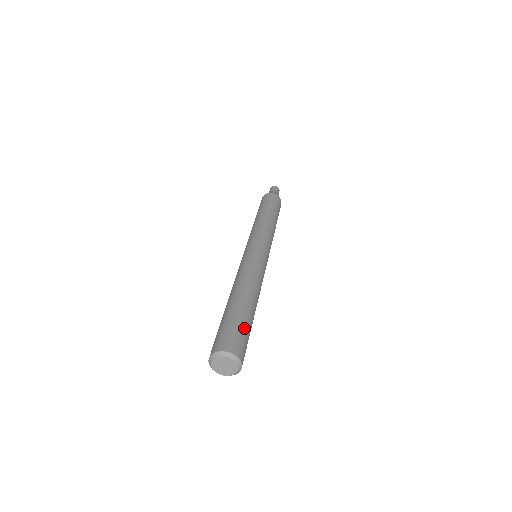
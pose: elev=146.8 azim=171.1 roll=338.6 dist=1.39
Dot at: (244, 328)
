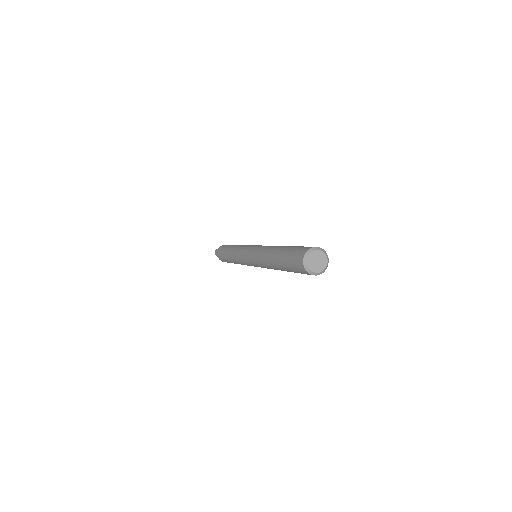
Dot at: occluded
